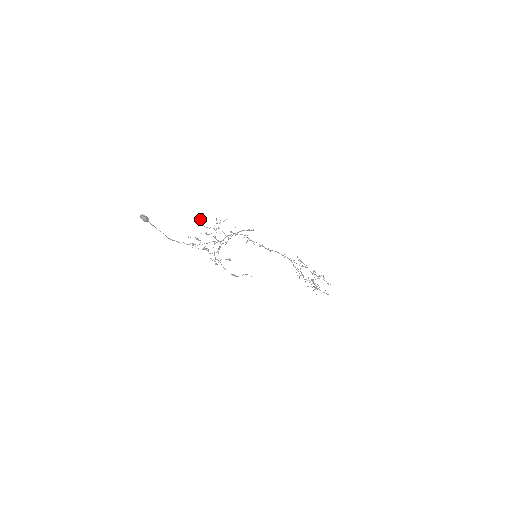
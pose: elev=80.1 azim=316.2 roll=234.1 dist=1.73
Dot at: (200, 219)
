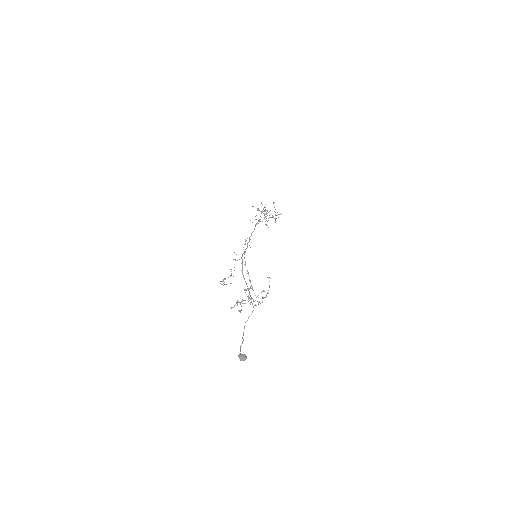
Dot at: occluded
